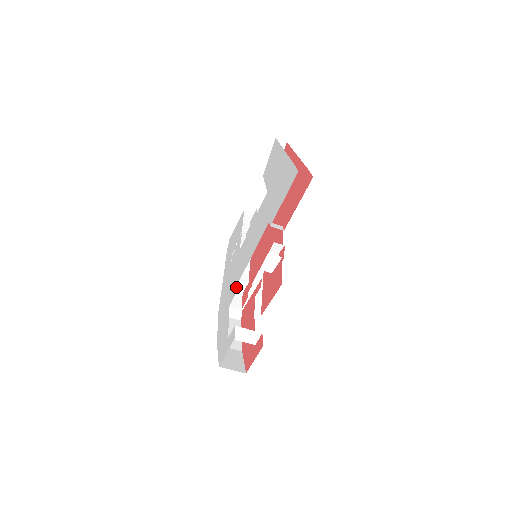
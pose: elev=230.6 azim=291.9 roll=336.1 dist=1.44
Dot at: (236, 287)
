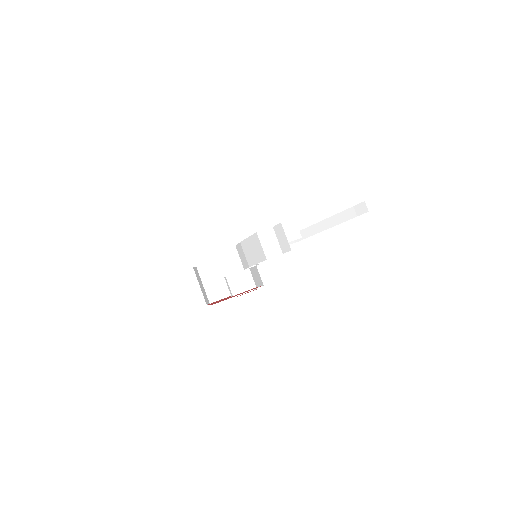
Dot at: occluded
